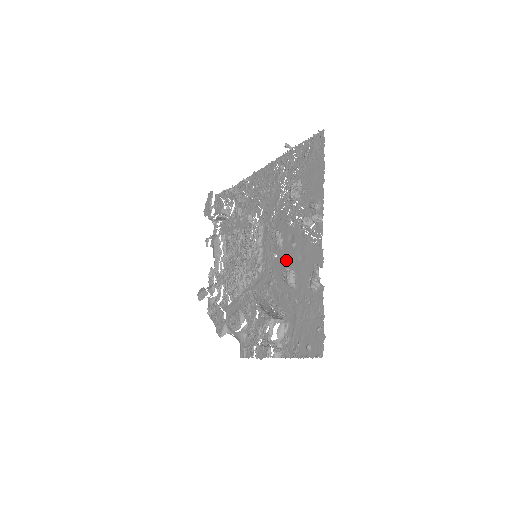
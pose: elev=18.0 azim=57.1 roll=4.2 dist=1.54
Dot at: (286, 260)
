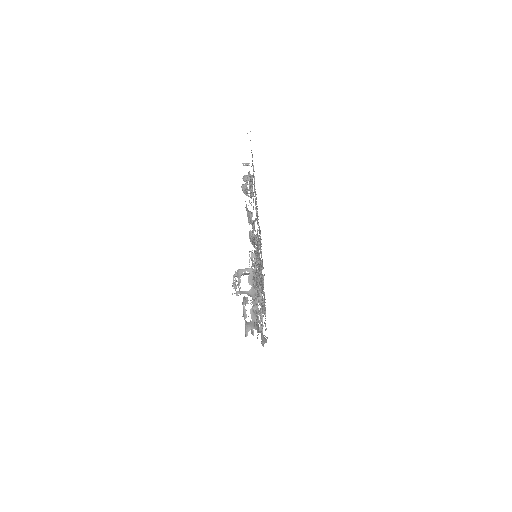
Dot at: occluded
